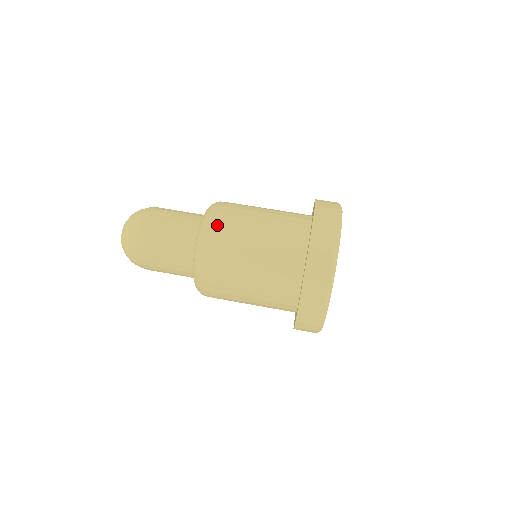
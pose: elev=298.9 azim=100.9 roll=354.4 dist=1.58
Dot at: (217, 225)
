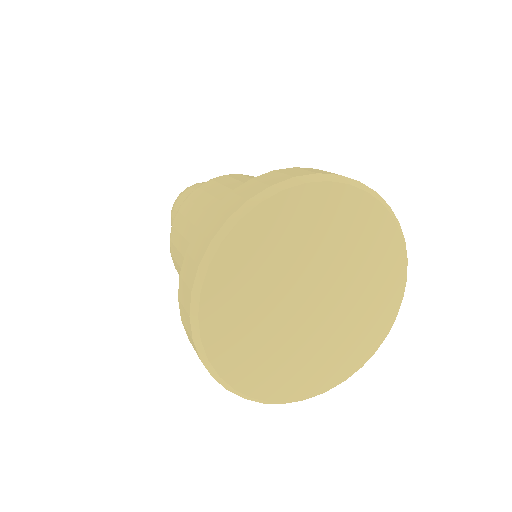
Dot at: (194, 194)
